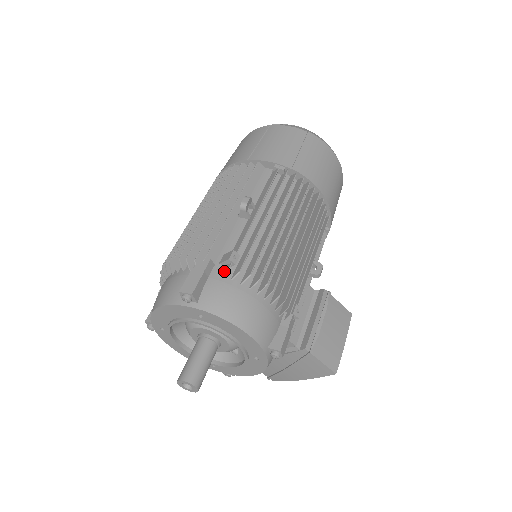
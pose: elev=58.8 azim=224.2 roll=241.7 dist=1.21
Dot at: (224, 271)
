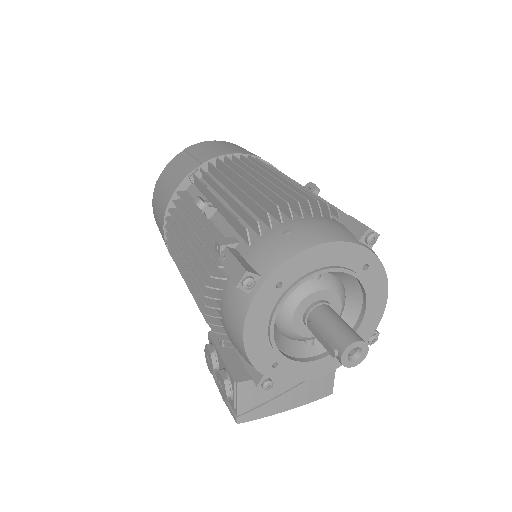
Dot at: occluded
